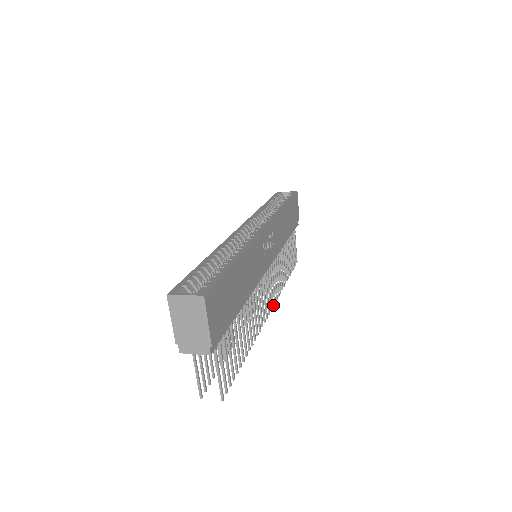
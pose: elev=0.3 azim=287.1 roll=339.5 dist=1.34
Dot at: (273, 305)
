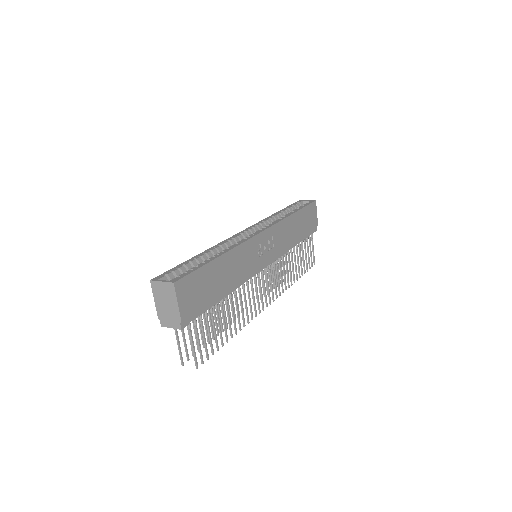
Dot at: (273, 299)
